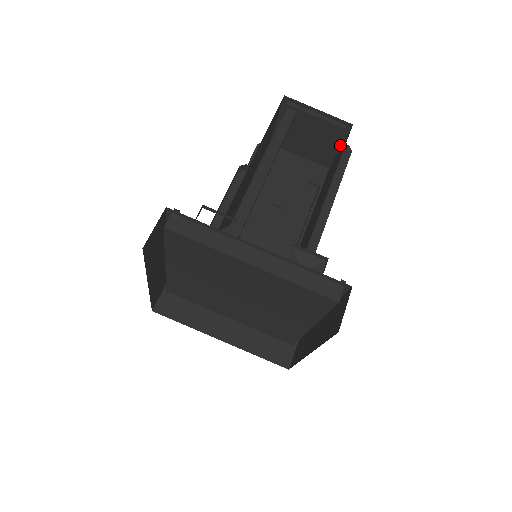
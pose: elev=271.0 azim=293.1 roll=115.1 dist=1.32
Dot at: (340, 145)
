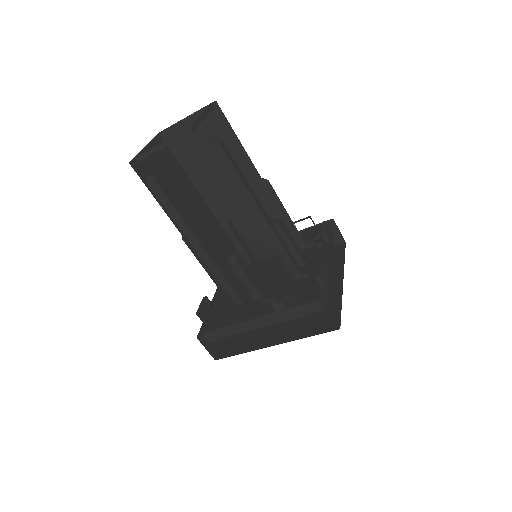
Dot at: occluded
